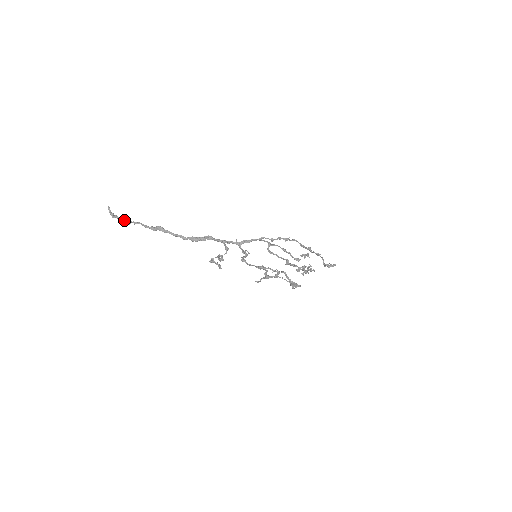
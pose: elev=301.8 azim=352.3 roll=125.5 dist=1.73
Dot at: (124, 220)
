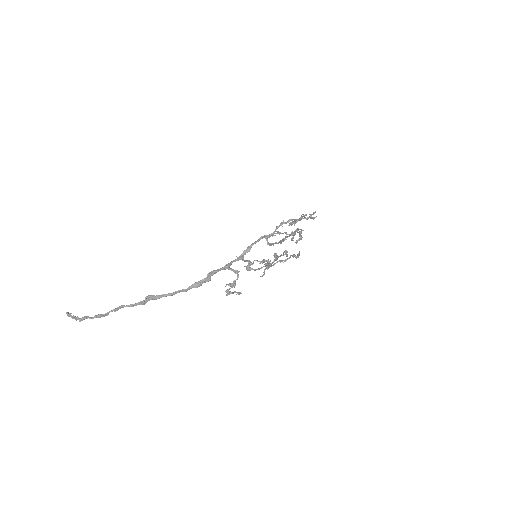
Dot at: (99, 315)
